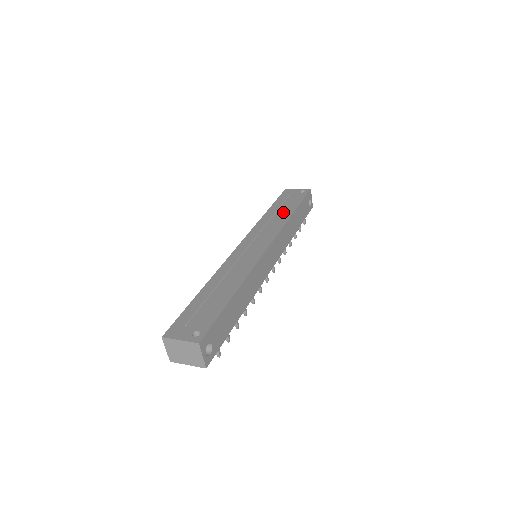
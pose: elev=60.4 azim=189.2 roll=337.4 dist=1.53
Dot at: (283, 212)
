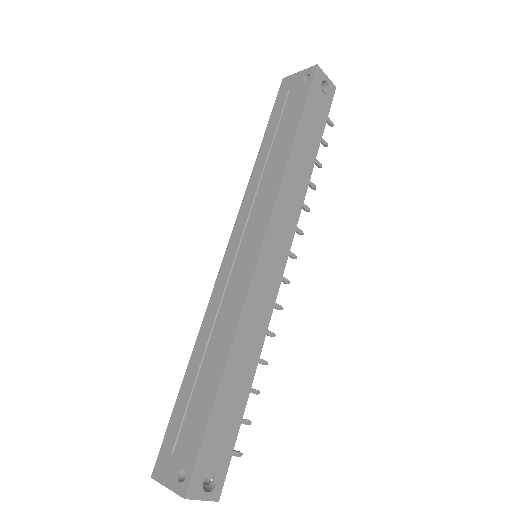
Dot at: (279, 148)
